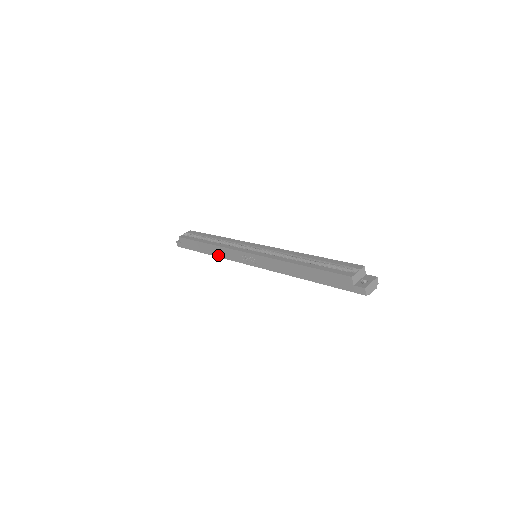
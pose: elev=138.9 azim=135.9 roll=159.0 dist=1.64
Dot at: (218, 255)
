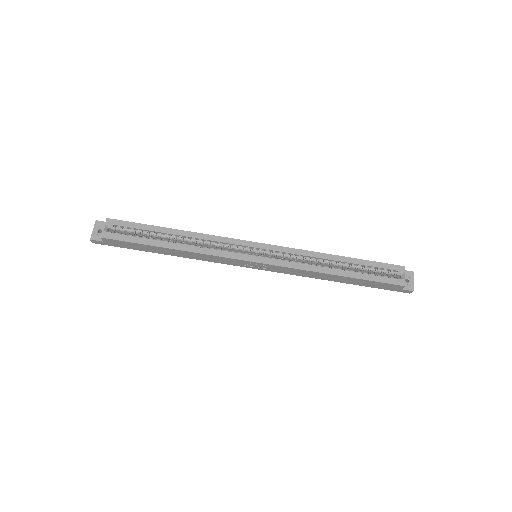
Dot at: (191, 258)
